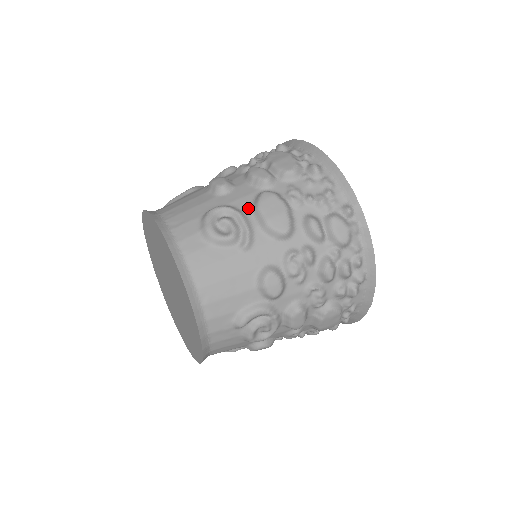
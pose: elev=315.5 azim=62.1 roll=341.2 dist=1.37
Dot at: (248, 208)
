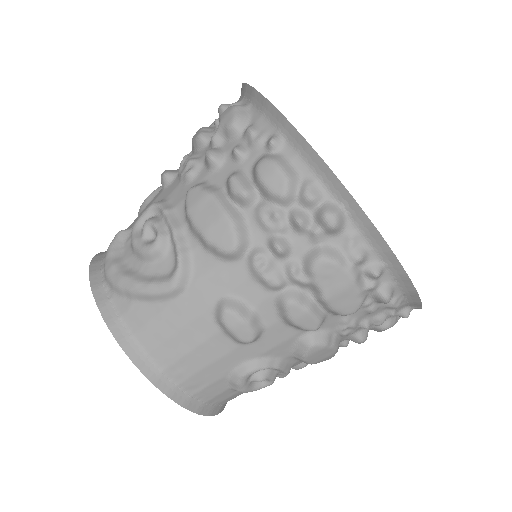
Dot at: (287, 354)
